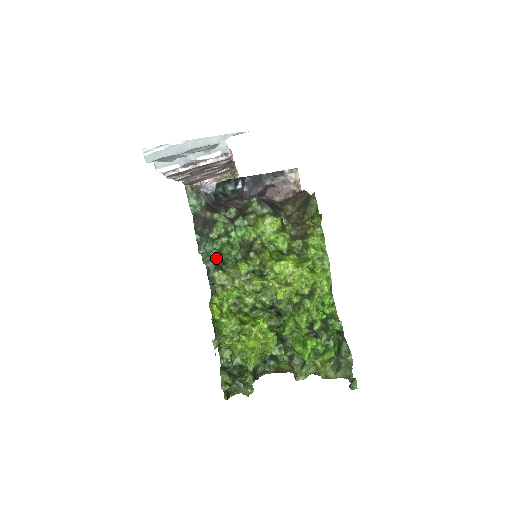
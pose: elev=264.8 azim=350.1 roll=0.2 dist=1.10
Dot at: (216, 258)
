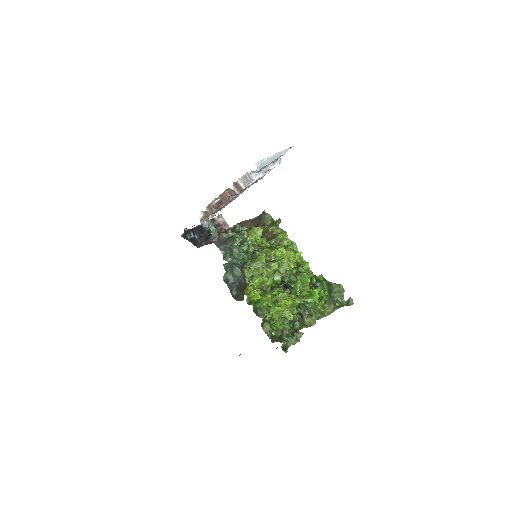
Dot at: (240, 261)
